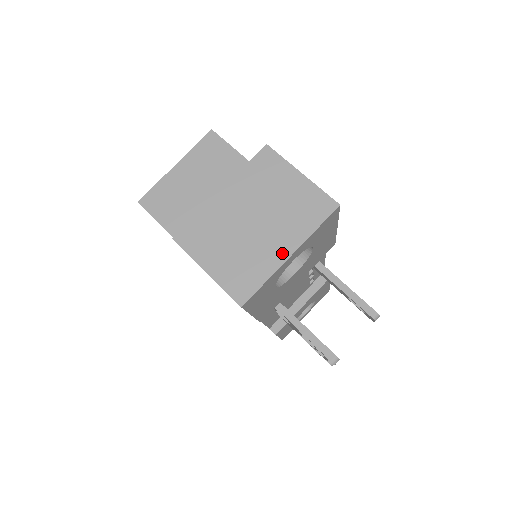
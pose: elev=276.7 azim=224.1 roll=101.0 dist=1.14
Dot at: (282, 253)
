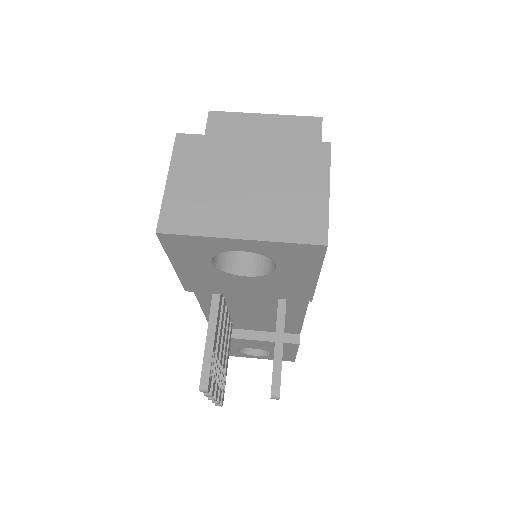
Dot at: (236, 229)
